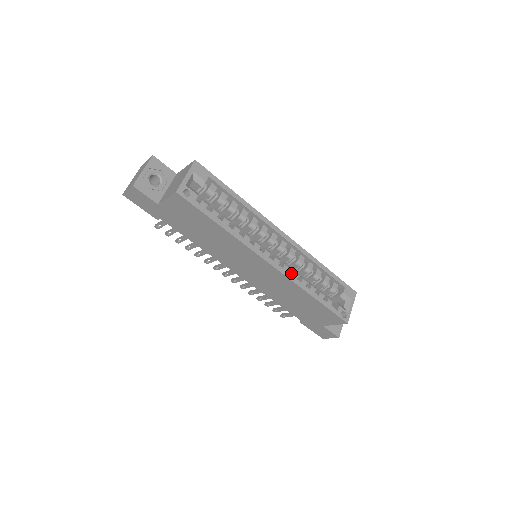
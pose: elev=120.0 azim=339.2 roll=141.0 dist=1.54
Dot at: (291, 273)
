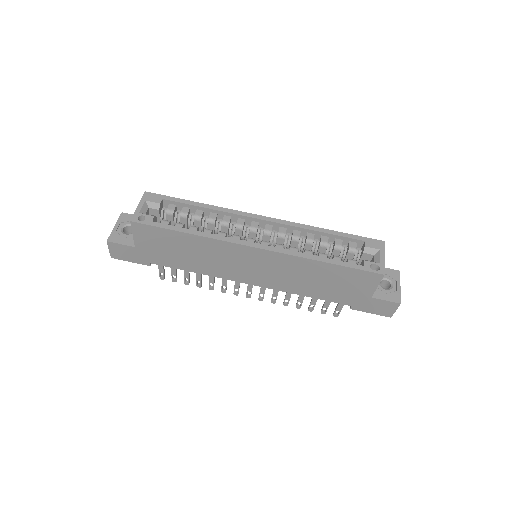
Dot at: occluded
